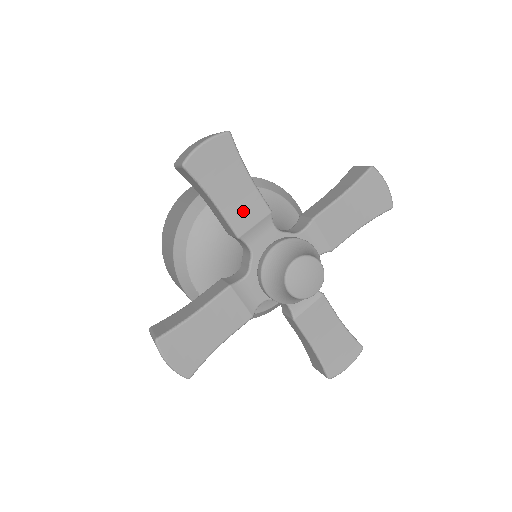
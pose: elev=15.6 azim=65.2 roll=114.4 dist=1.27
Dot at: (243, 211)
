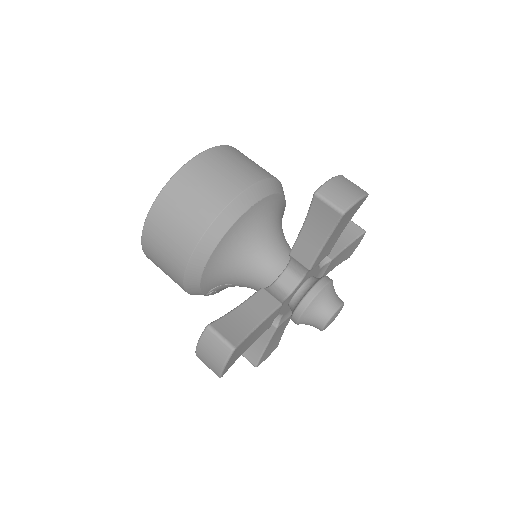
Dot at: (325, 251)
